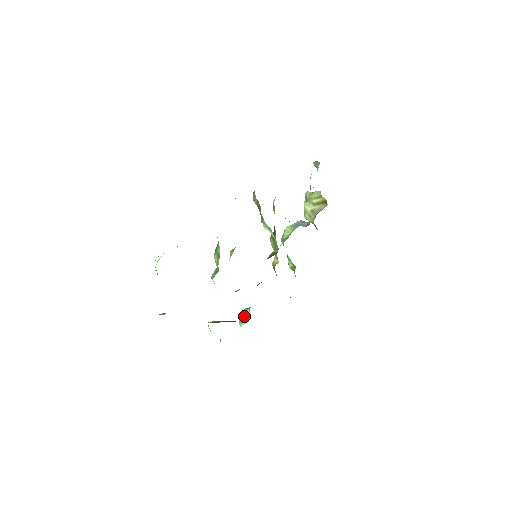
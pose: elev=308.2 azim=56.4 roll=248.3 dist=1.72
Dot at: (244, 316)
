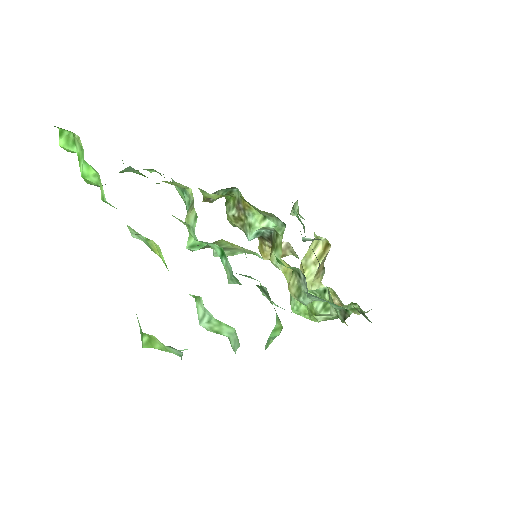
Dot at: occluded
